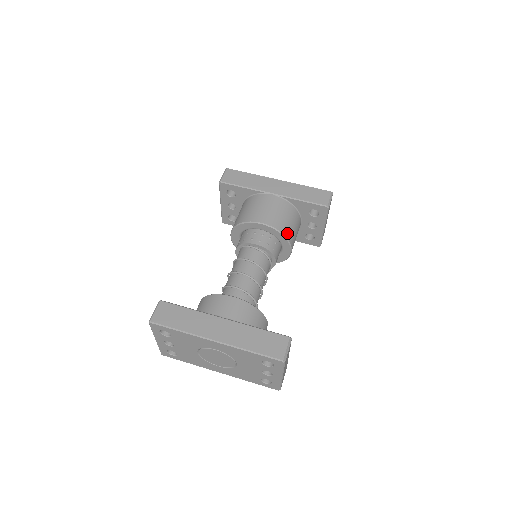
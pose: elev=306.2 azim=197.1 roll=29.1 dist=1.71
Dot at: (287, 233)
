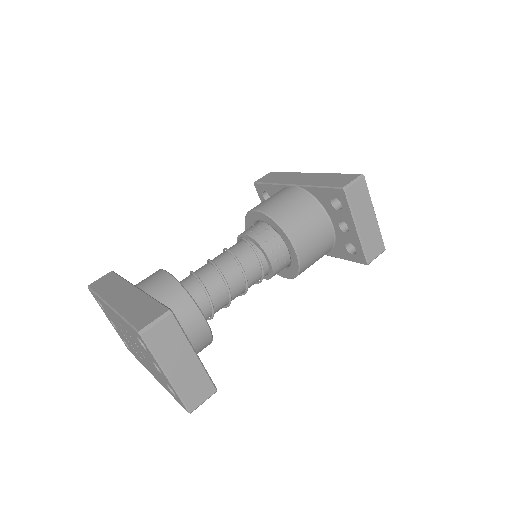
Dot at: (286, 223)
